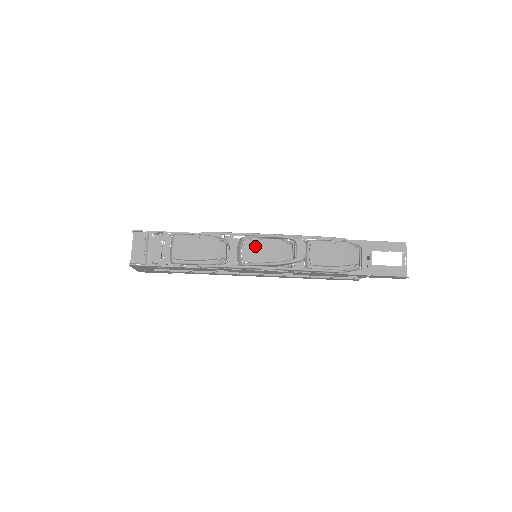
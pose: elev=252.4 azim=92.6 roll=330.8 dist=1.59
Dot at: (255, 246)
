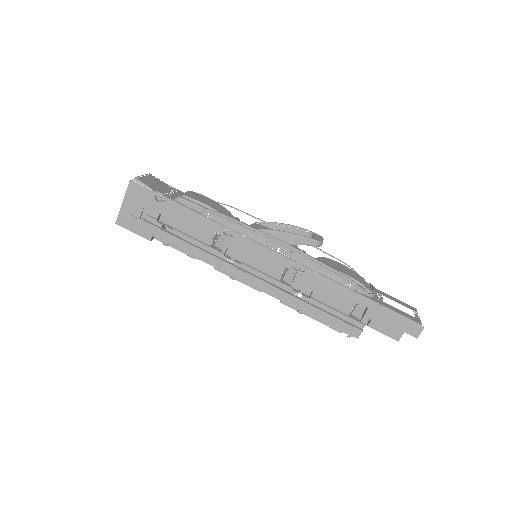
Dot at: occluded
